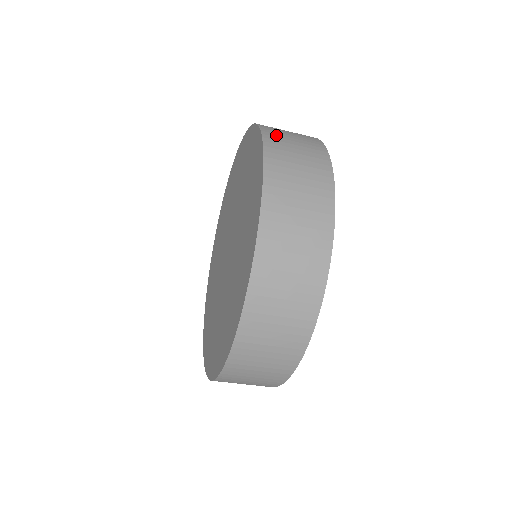
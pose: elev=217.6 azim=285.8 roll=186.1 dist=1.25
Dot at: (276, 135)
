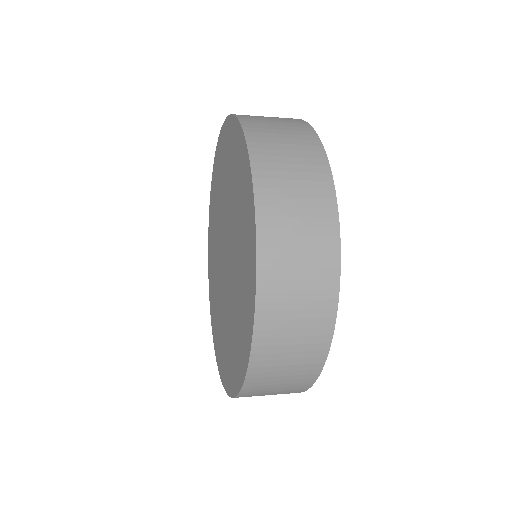
Dot at: (274, 201)
